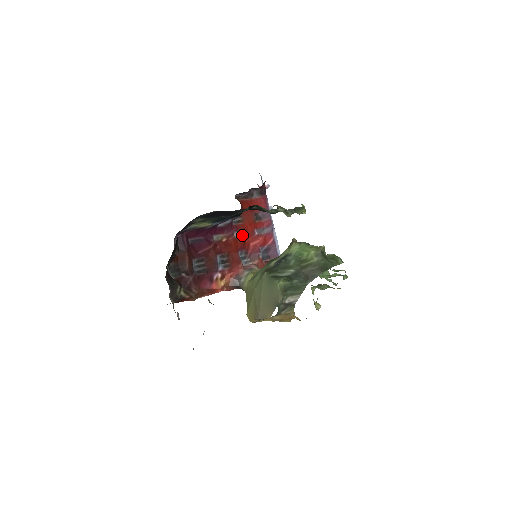
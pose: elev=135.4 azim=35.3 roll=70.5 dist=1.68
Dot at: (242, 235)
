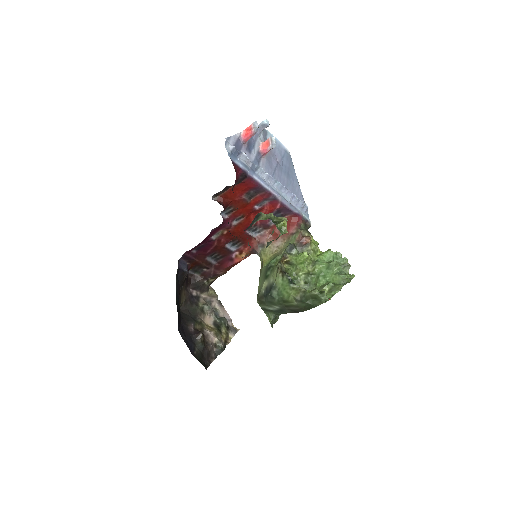
Dot at: (242, 218)
